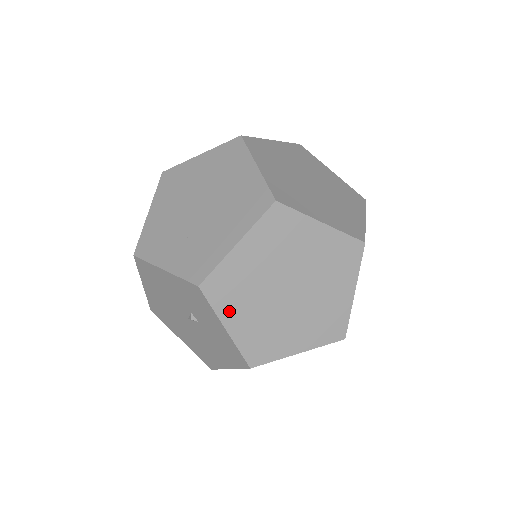
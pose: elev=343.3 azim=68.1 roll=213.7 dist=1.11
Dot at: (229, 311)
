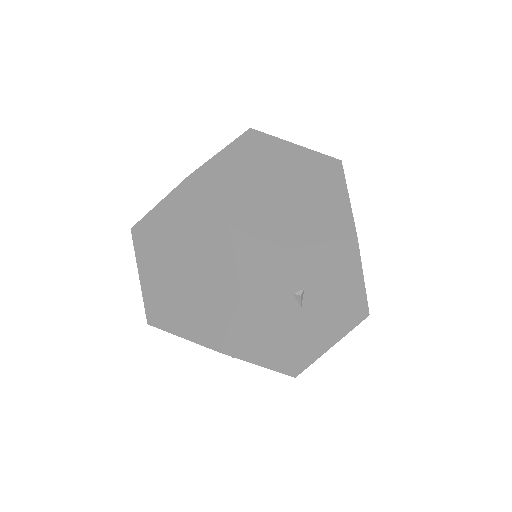
Dot at: (144, 262)
